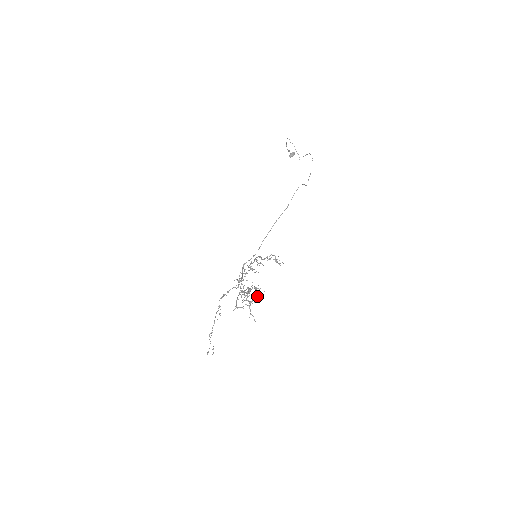
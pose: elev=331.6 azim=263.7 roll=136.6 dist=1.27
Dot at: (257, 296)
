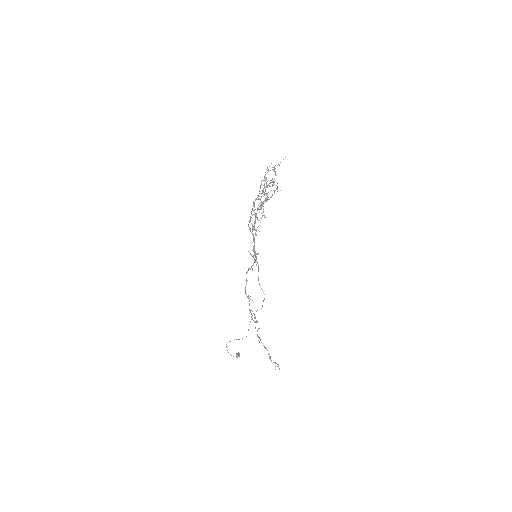
Dot at: (275, 175)
